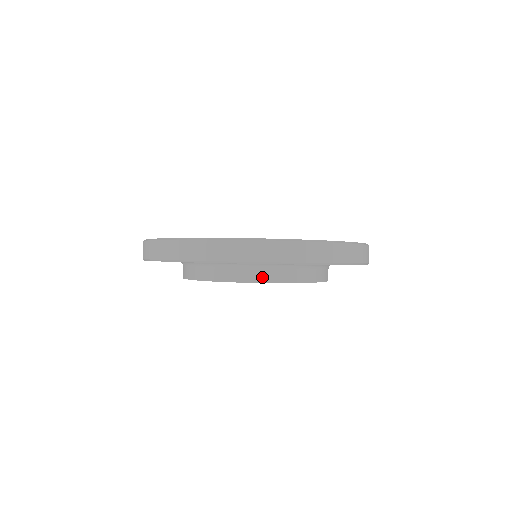
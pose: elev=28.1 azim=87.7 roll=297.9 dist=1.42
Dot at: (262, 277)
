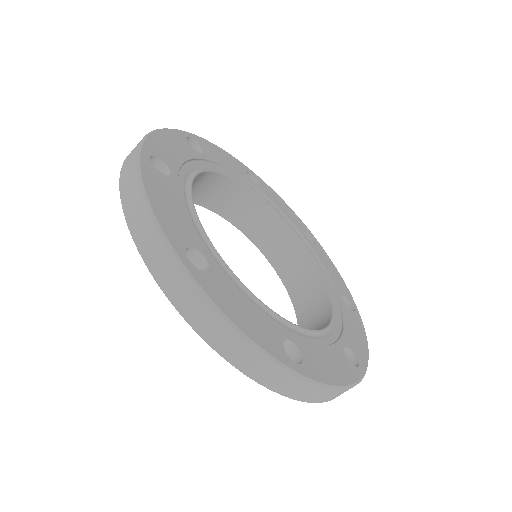
Dot at: occluded
